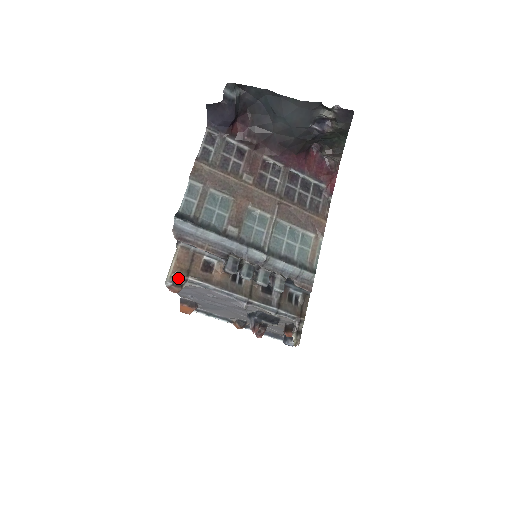
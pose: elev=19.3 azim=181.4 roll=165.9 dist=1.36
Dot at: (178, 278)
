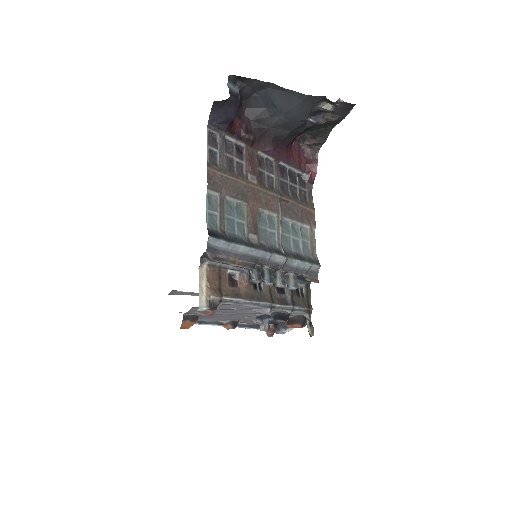
Dot at: (213, 300)
